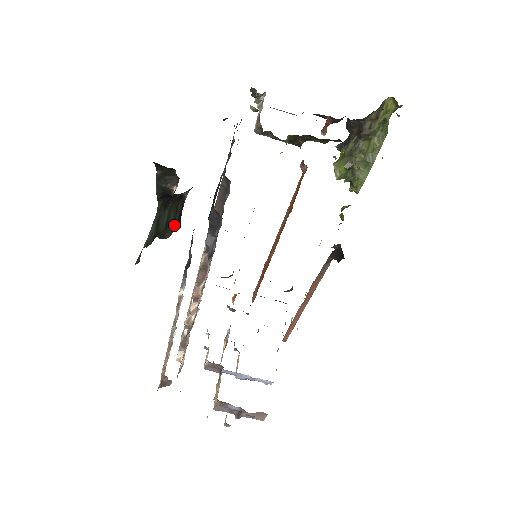
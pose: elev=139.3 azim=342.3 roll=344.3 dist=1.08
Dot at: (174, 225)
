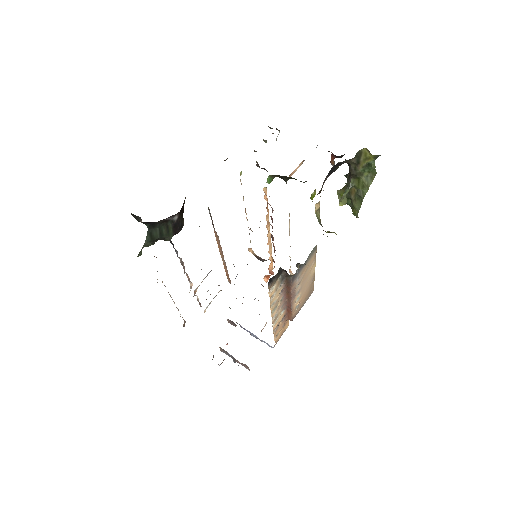
Dot at: (171, 234)
